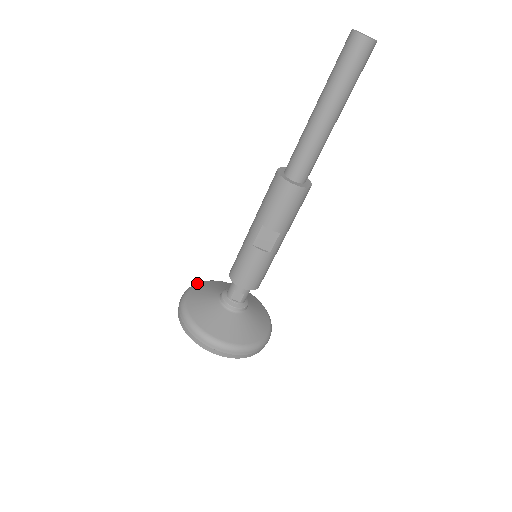
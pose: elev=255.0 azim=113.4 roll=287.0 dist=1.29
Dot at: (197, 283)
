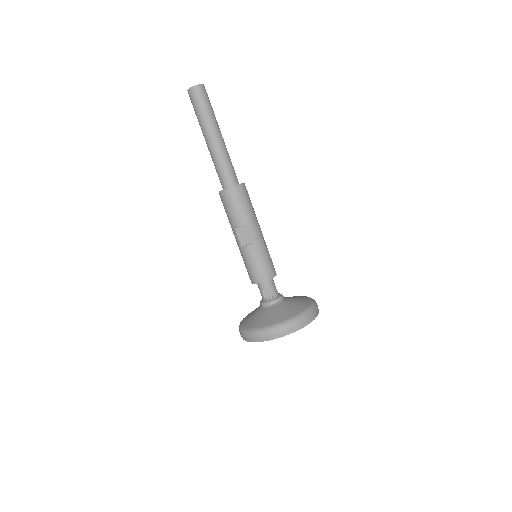
Dot at: occluded
